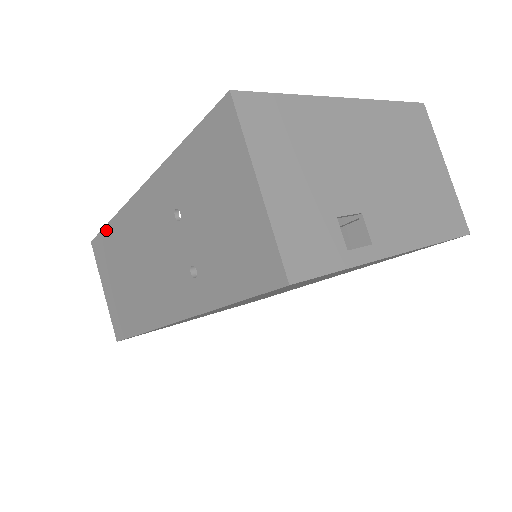
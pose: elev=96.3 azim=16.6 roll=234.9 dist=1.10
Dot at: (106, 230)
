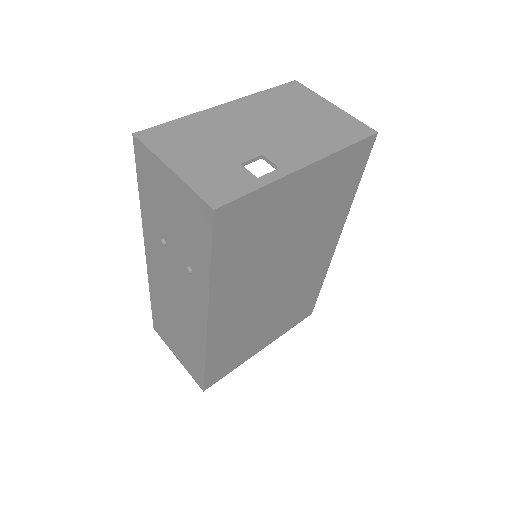
Dot at: (152, 306)
